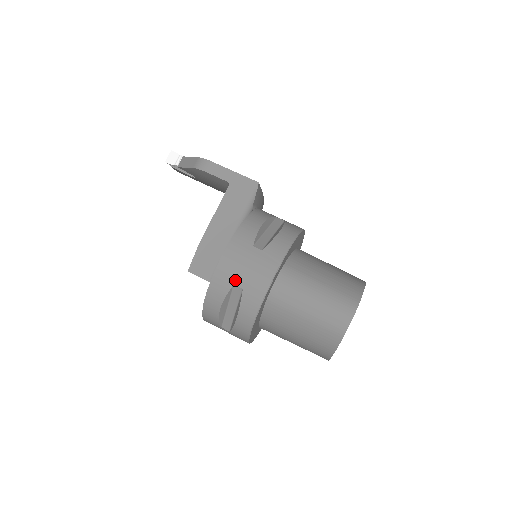
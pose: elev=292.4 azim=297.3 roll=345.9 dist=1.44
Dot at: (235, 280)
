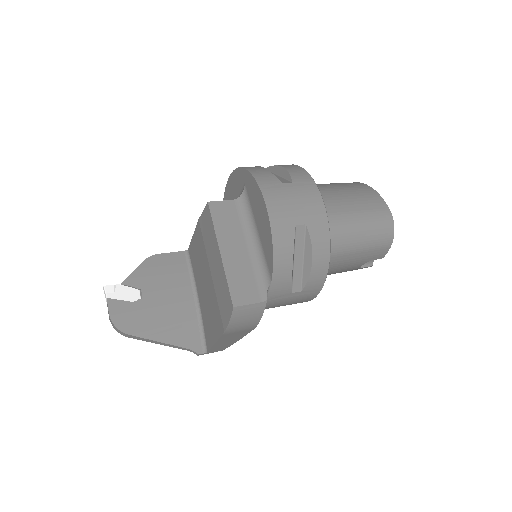
Dot at: occluded
